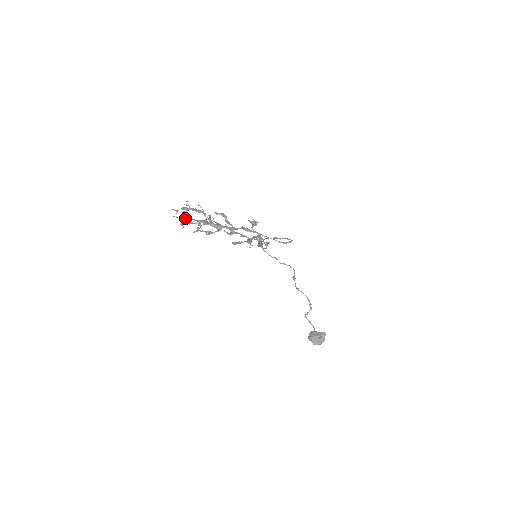
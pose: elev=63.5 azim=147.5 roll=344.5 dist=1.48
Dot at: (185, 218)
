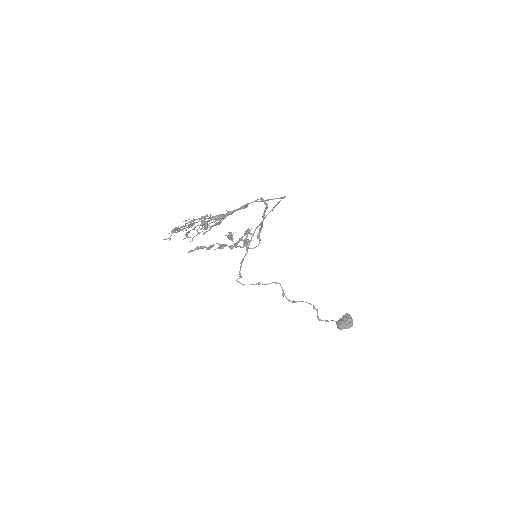
Dot at: occluded
